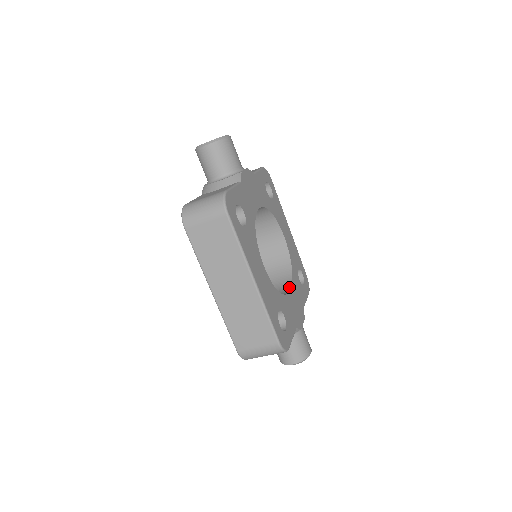
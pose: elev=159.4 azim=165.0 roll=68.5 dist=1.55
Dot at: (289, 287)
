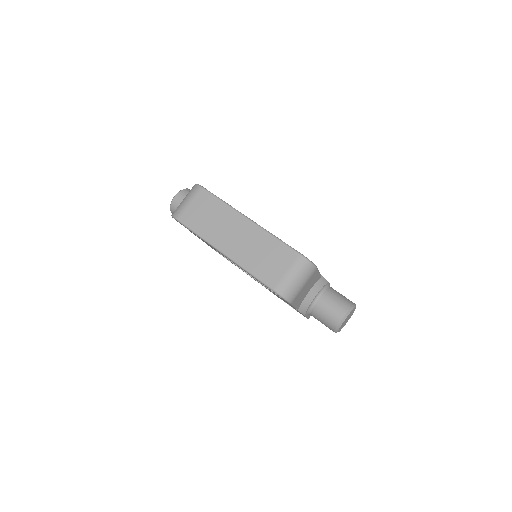
Dot at: occluded
